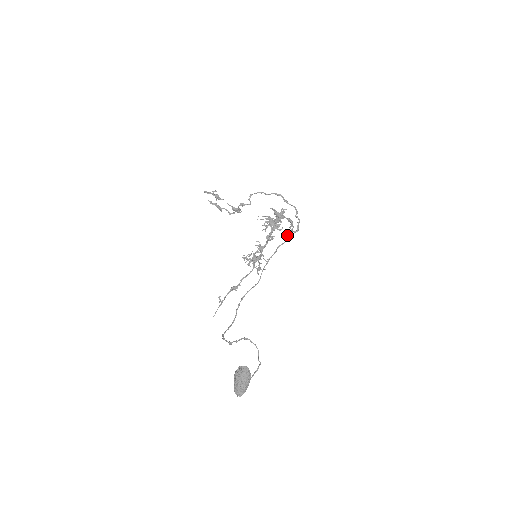
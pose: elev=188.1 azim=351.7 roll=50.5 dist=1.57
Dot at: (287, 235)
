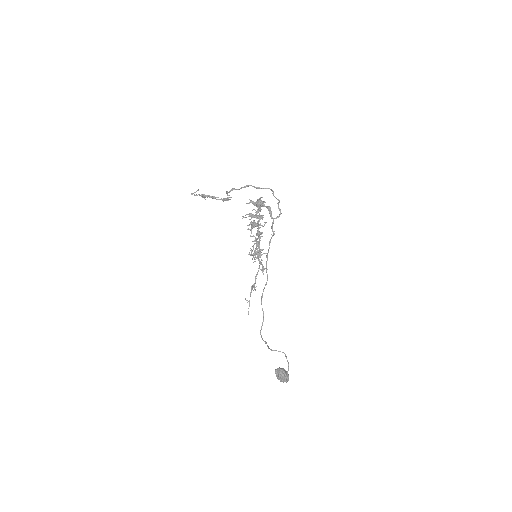
Dot at: occluded
